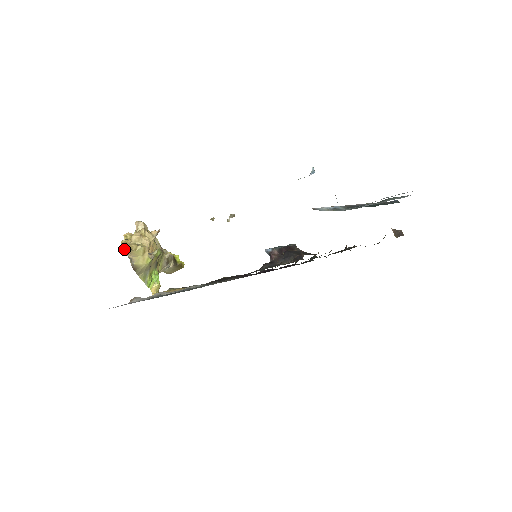
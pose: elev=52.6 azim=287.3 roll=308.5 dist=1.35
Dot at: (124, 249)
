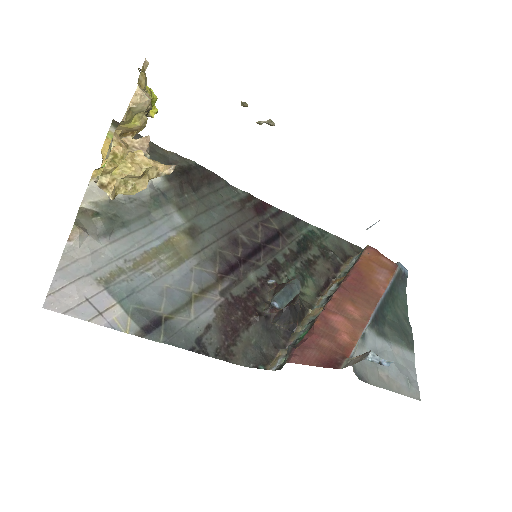
Dot at: (104, 190)
